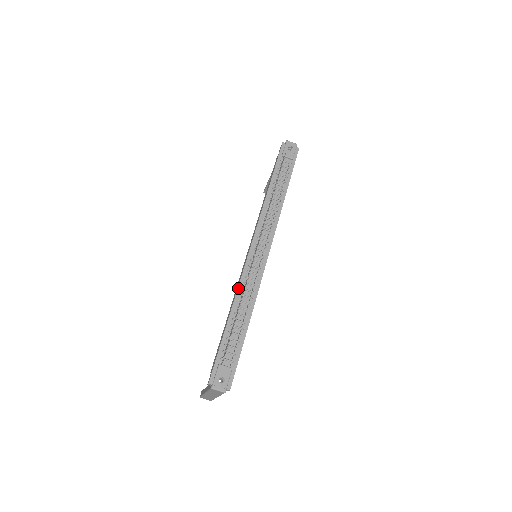
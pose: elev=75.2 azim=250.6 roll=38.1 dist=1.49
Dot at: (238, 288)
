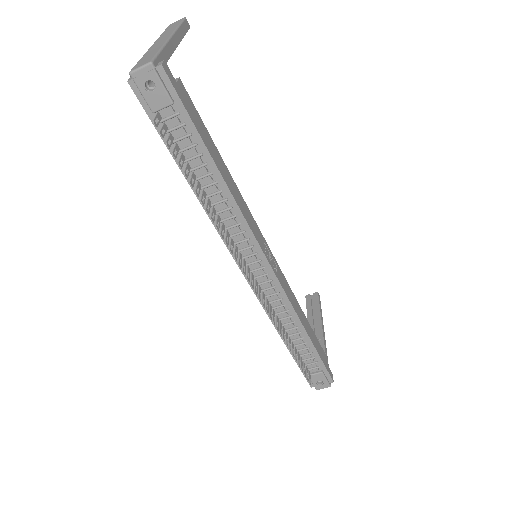
Dot at: (269, 317)
